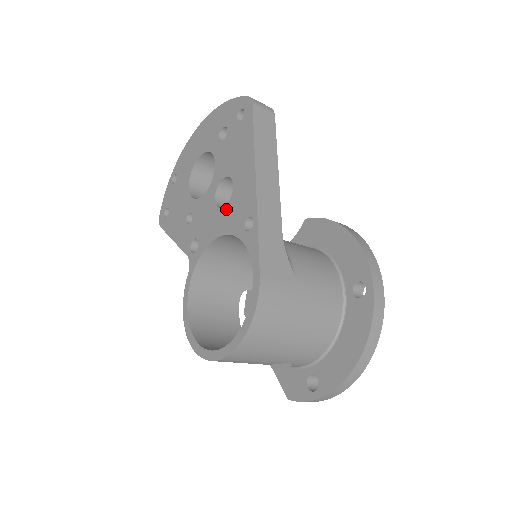
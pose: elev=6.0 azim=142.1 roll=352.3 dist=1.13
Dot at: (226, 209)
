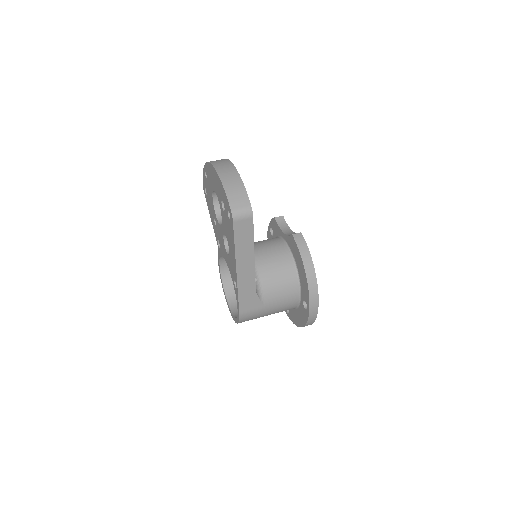
Dot at: (228, 257)
